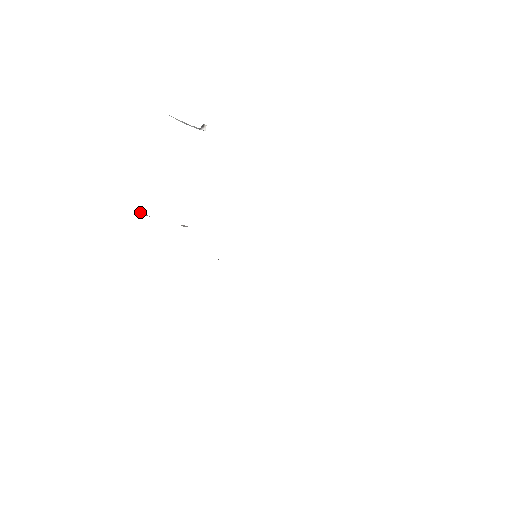
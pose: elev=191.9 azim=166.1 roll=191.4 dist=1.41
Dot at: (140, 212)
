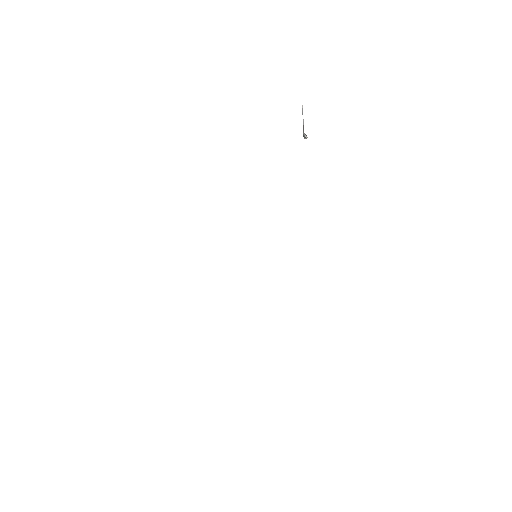
Dot at: occluded
